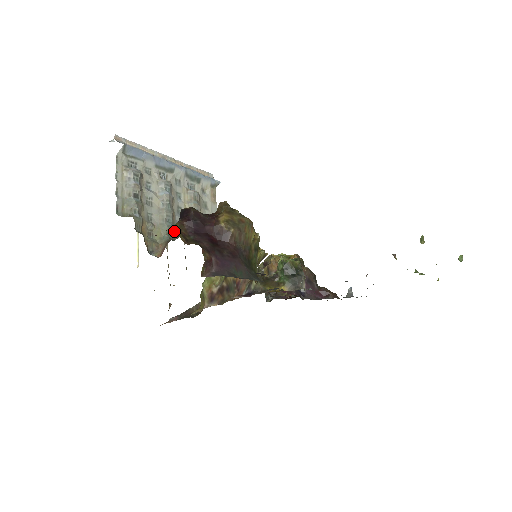
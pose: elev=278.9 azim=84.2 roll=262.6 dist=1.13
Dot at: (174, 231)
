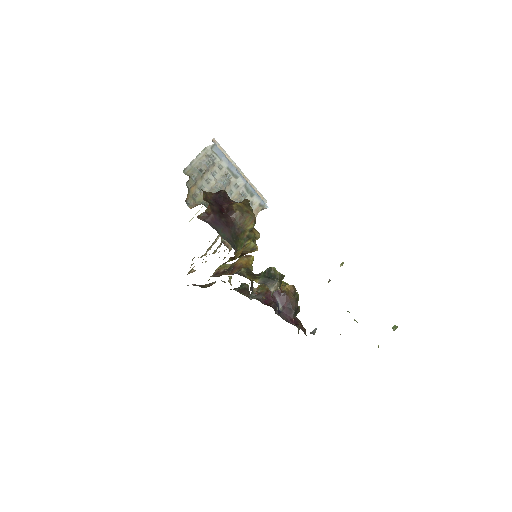
Dot at: (203, 191)
